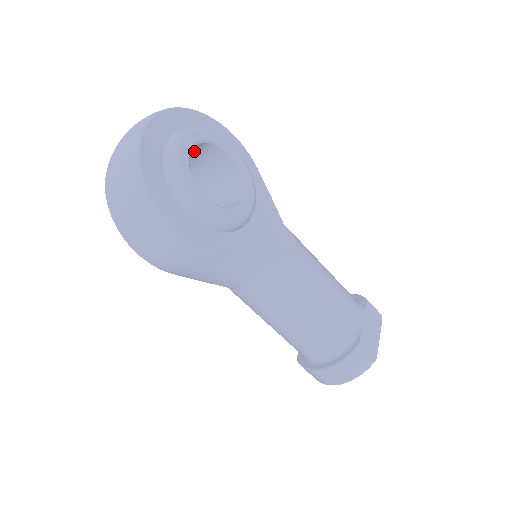
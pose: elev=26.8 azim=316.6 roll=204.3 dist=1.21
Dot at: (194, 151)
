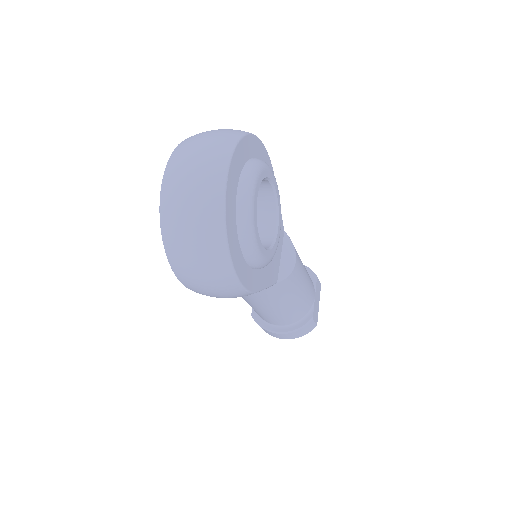
Dot at: occluded
